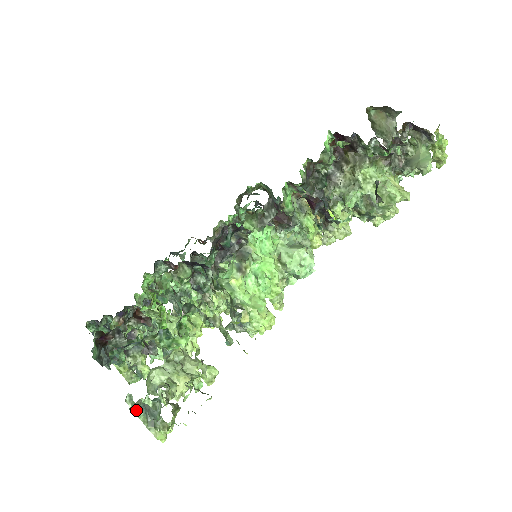
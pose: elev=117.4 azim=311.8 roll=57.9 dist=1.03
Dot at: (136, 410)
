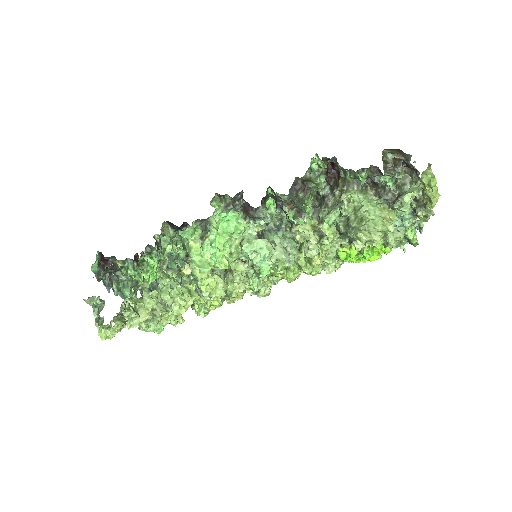
Dot at: (89, 303)
